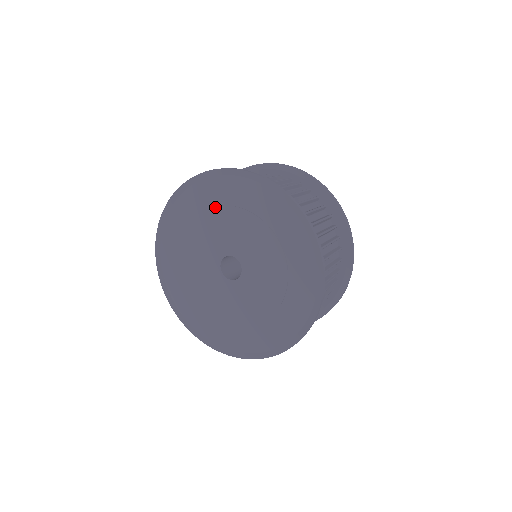
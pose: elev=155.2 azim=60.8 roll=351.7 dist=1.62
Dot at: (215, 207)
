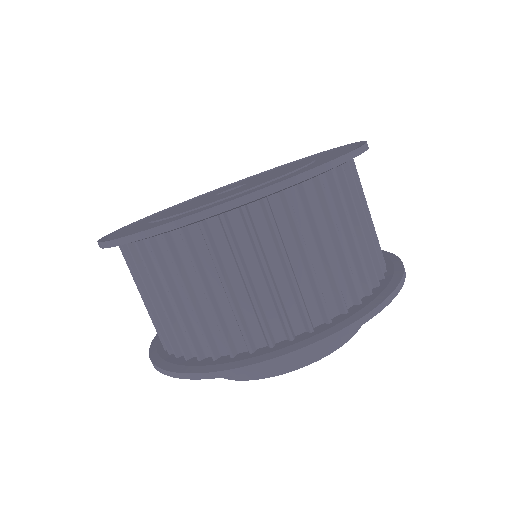
Dot at: occluded
